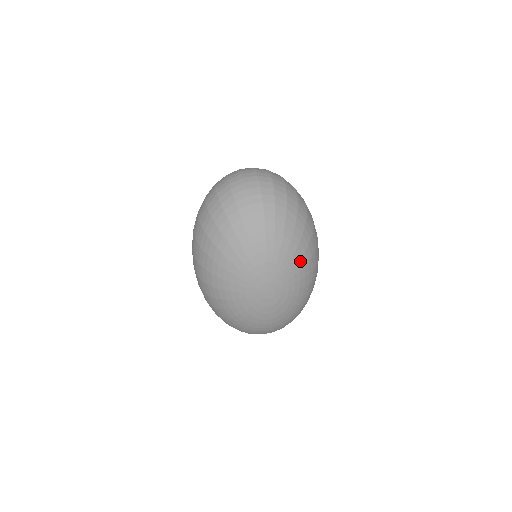
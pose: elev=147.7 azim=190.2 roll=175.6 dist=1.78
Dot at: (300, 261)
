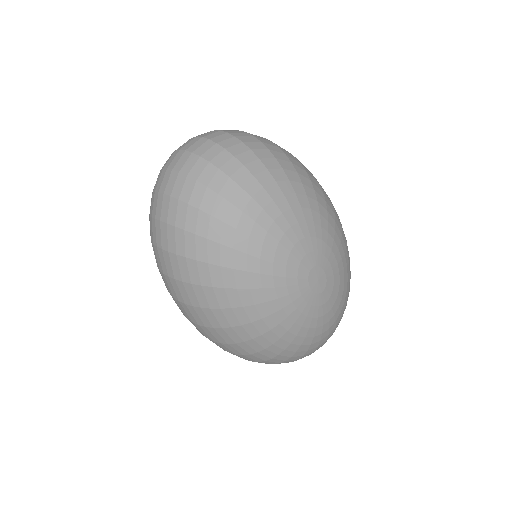
Dot at: (329, 217)
